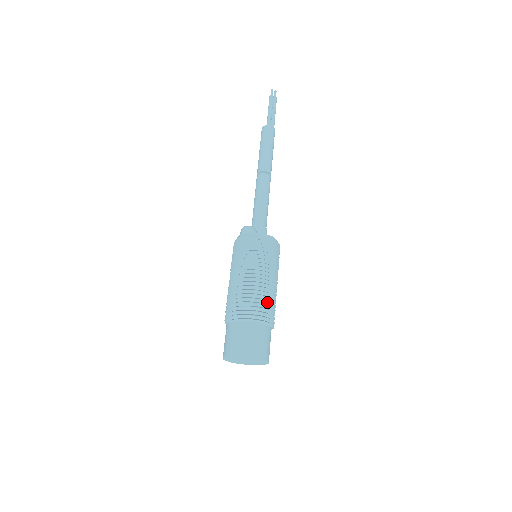
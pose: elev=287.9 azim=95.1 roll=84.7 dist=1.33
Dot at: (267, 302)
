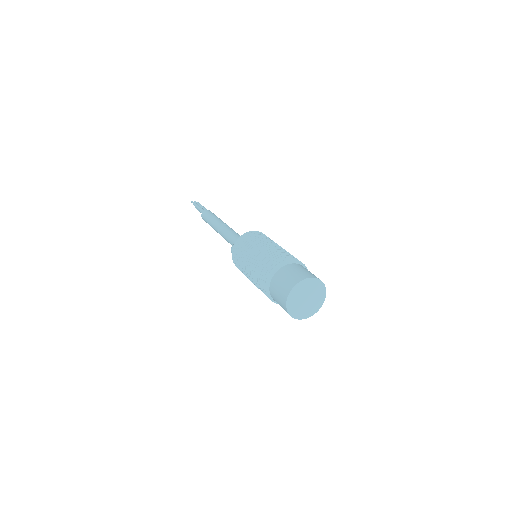
Dot at: (283, 254)
